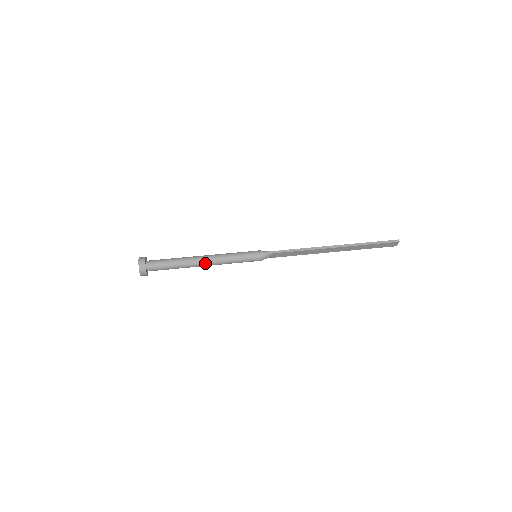
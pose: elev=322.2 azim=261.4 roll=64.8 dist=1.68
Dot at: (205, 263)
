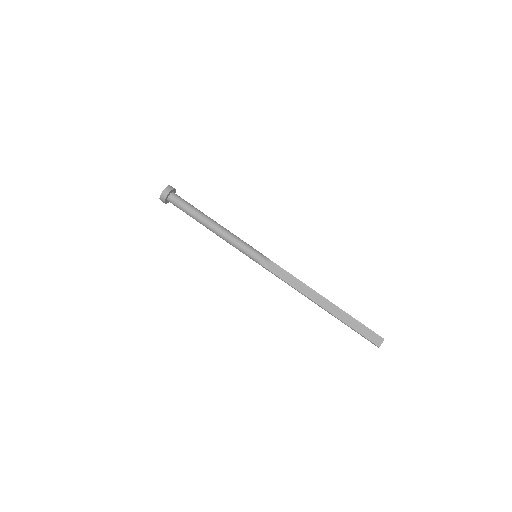
Dot at: occluded
